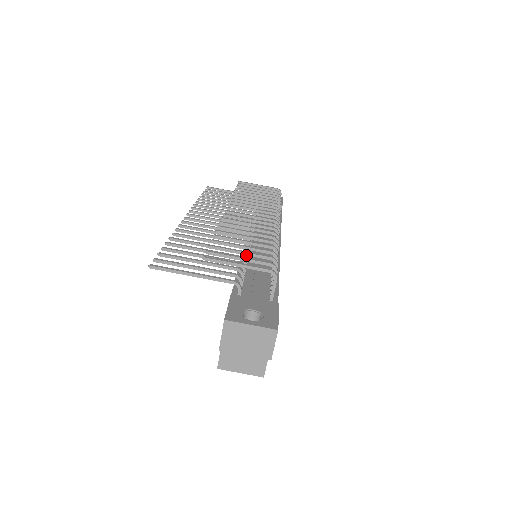
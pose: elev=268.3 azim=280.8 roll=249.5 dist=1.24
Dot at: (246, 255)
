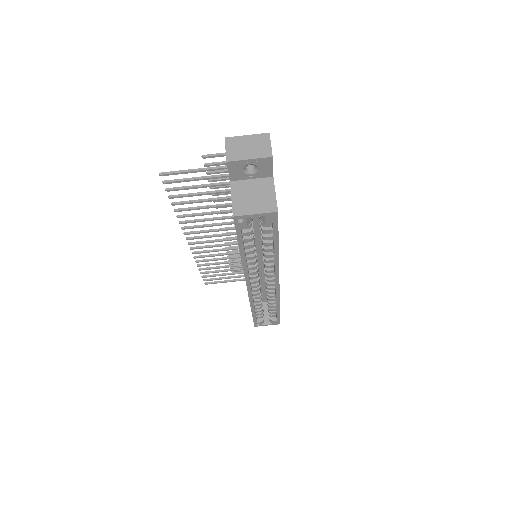
Dot at: occluded
